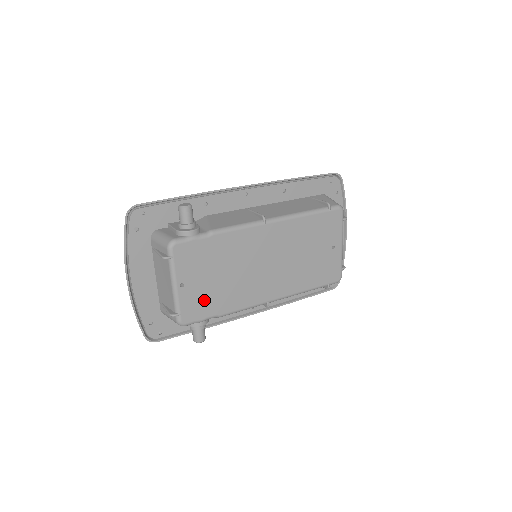
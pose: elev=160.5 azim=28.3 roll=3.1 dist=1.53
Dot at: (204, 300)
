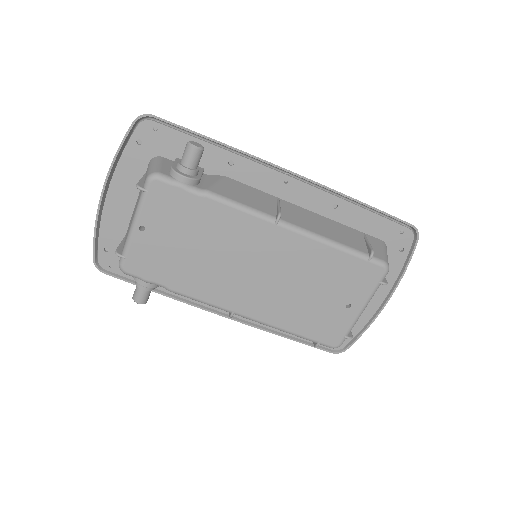
Dot at: (159, 261)
